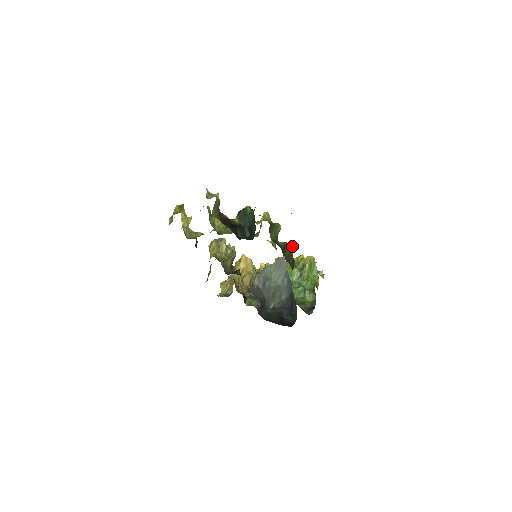
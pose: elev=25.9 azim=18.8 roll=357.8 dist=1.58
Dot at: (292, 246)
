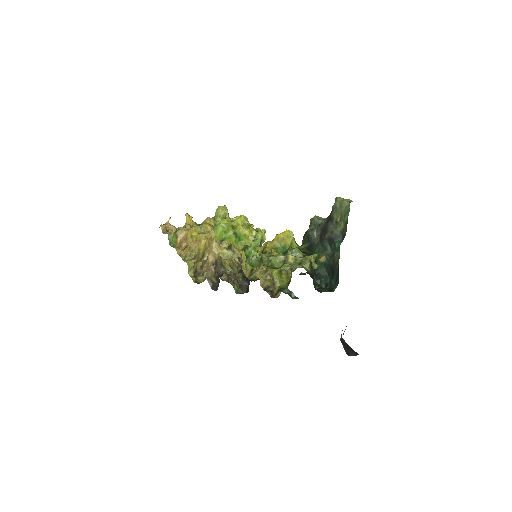
Dot at: occluded
